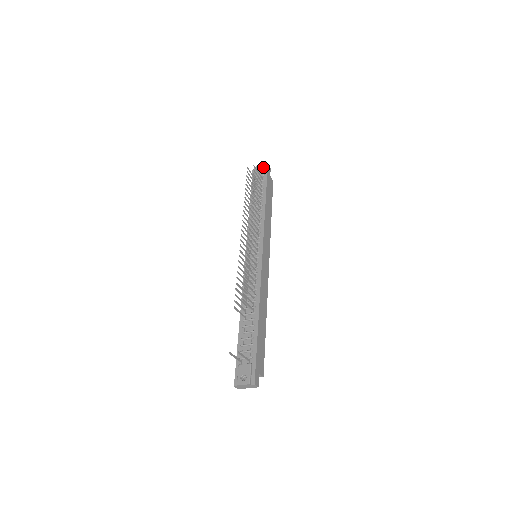
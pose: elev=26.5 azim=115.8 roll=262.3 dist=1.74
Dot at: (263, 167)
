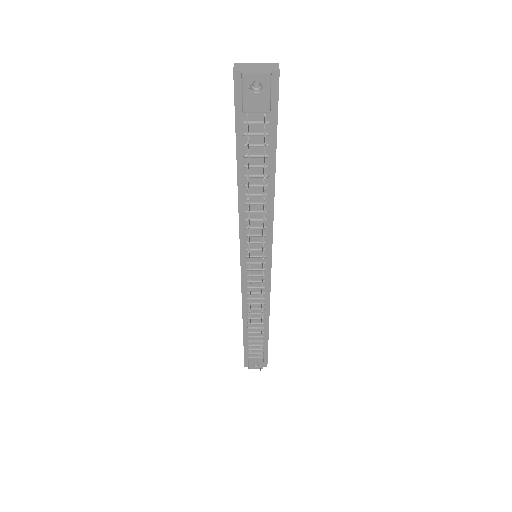
Dot at: (268, 86)
